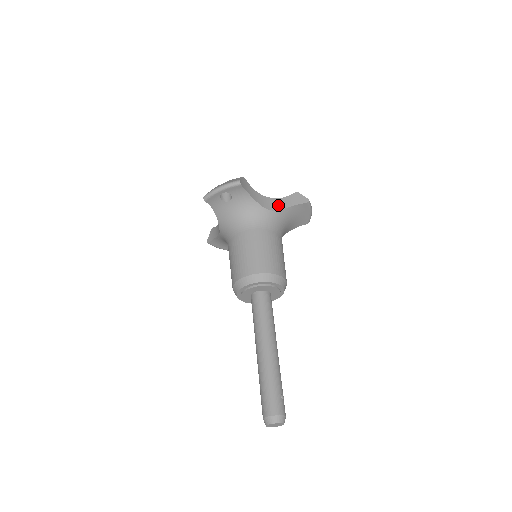
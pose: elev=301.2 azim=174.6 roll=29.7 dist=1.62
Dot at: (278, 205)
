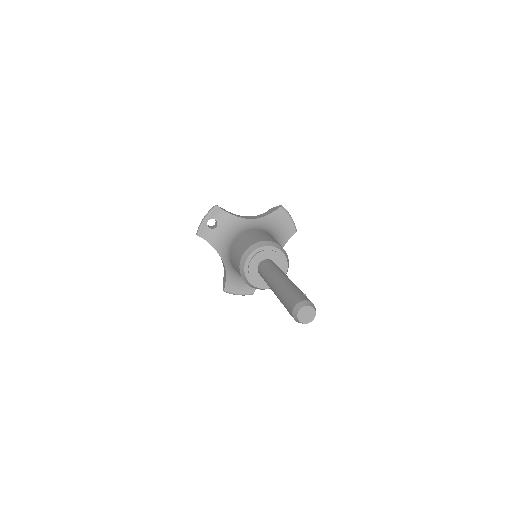
Dot at: (258, 217)
